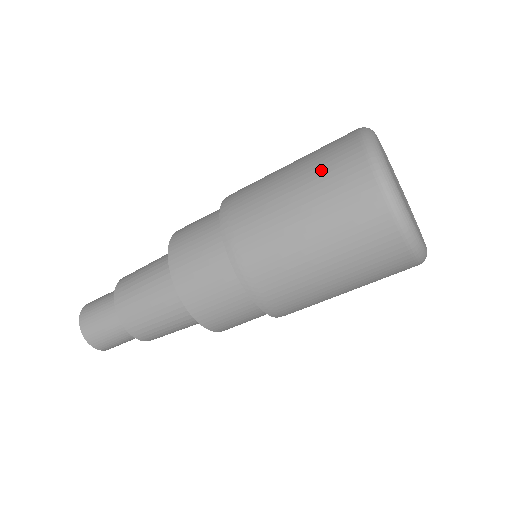
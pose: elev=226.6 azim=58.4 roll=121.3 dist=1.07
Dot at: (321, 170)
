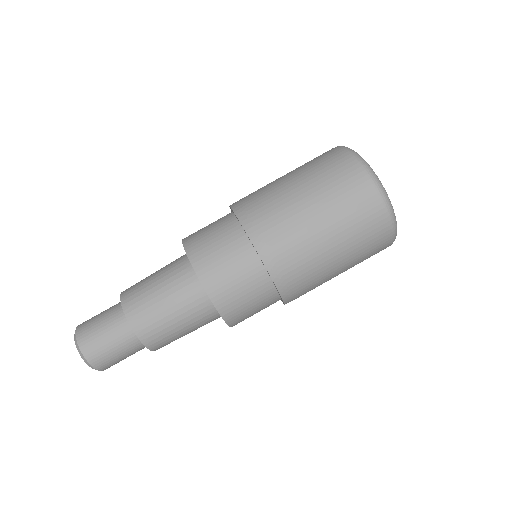
Dot at: (322, 173)
